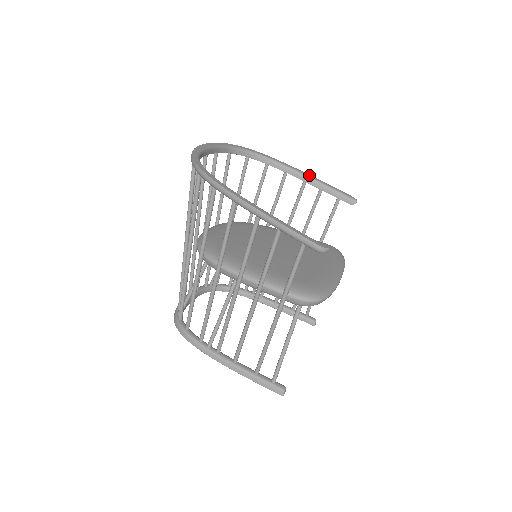
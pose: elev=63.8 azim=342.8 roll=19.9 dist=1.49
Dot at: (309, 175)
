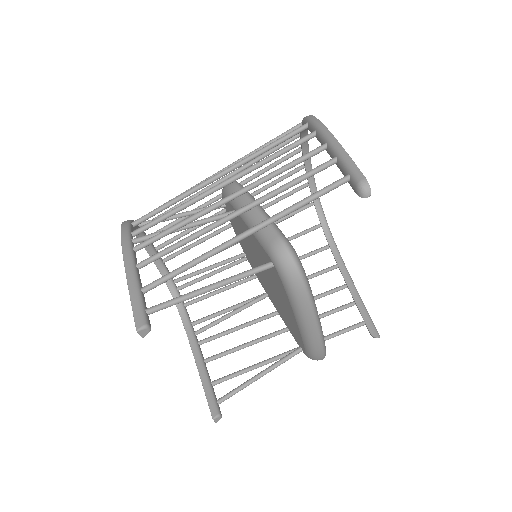
Dot at: (354, 285)
